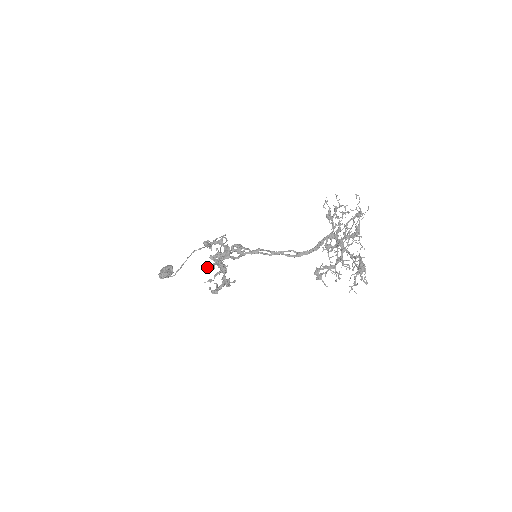
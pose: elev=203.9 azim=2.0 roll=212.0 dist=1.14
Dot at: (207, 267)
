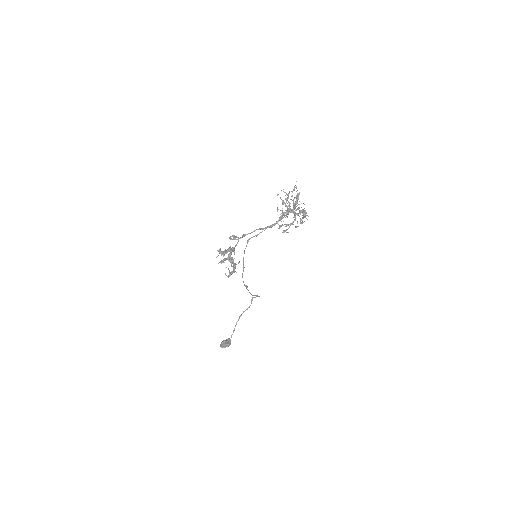
Dot at: occluded
